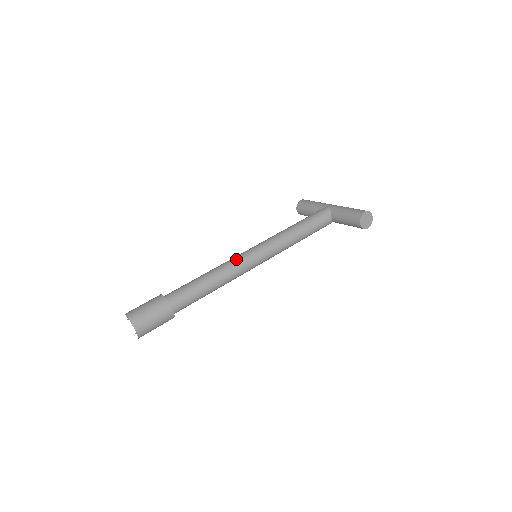
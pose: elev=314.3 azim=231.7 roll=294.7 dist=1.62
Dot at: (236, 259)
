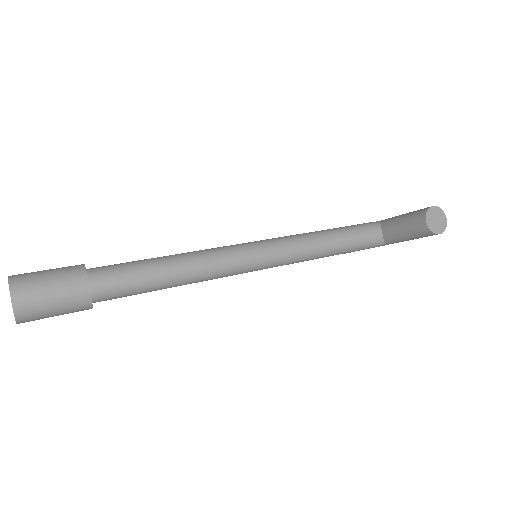
Dot at: (221, 247)
